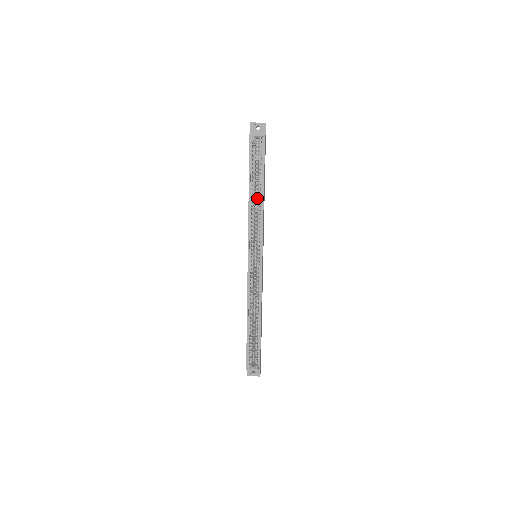
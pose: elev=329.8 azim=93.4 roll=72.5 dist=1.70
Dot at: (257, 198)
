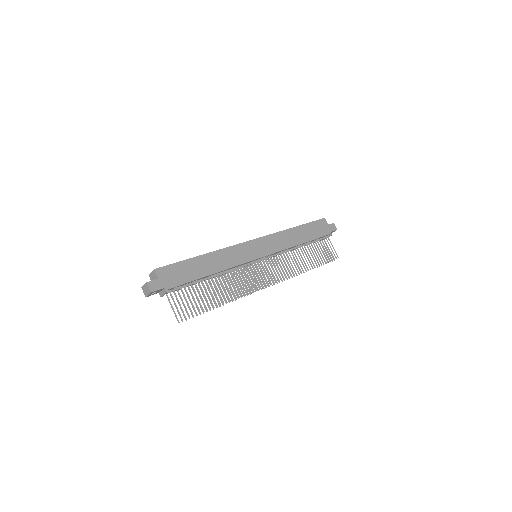
Dot at: occluded
